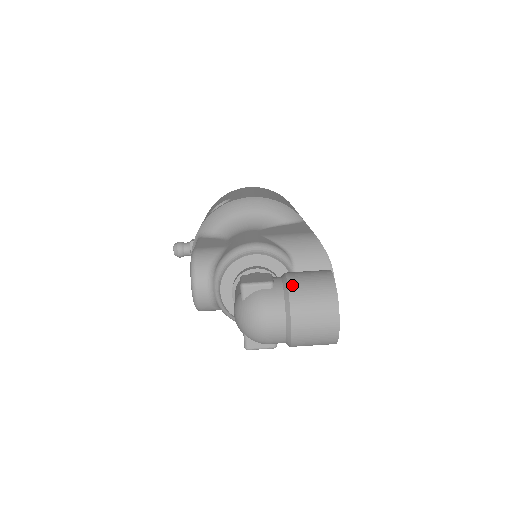
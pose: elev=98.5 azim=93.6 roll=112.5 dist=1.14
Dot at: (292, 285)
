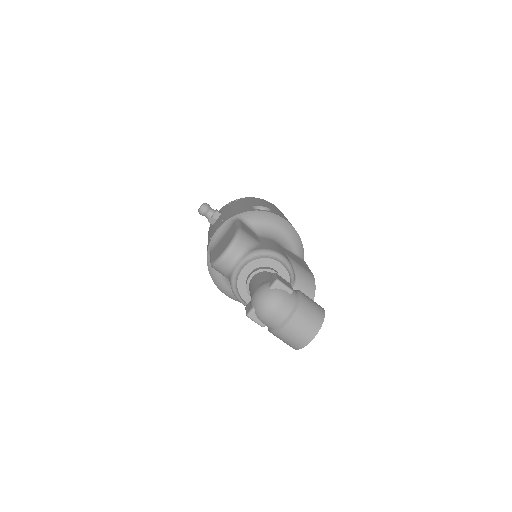
Dot at: (303, 301)
